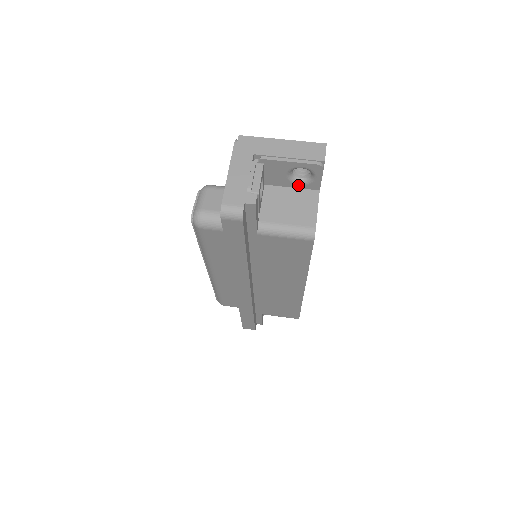
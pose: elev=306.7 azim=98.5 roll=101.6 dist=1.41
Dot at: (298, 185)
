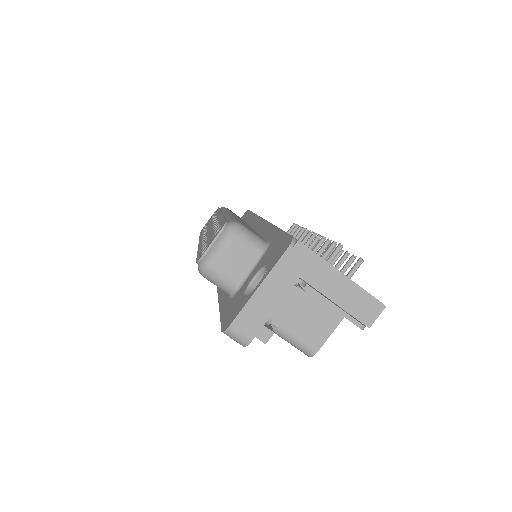
Dot at: occluded
